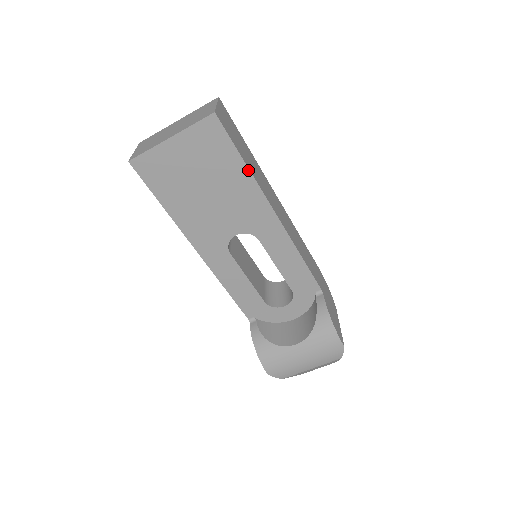
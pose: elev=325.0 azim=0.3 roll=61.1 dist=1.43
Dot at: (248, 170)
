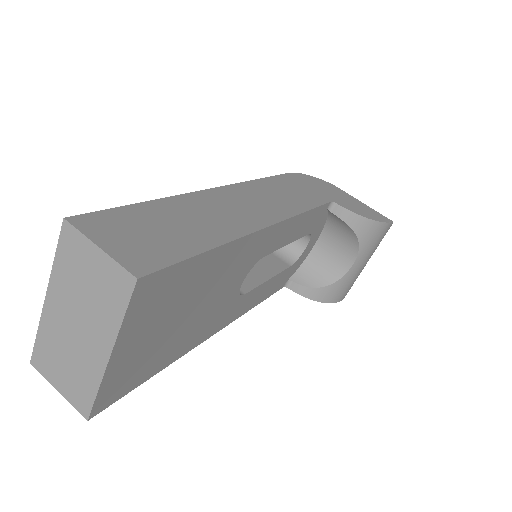
Dot at: (219, 248)
